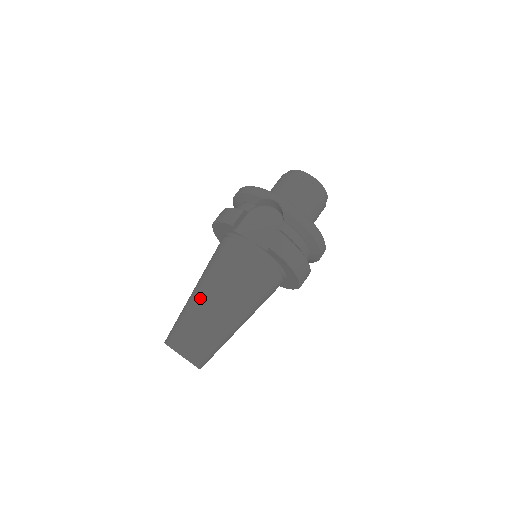
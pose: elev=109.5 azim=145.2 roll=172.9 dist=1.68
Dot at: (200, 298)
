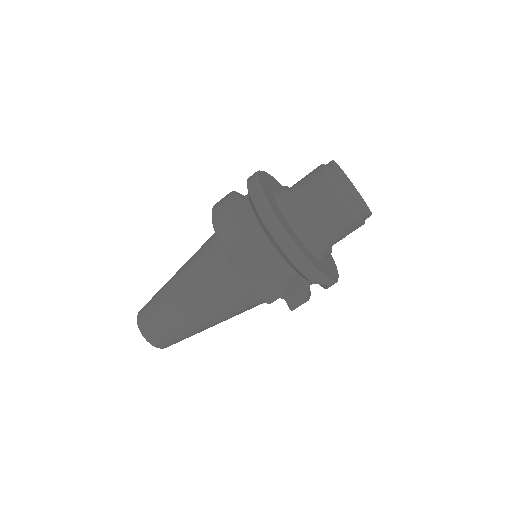
Dot at: (197, 325)
